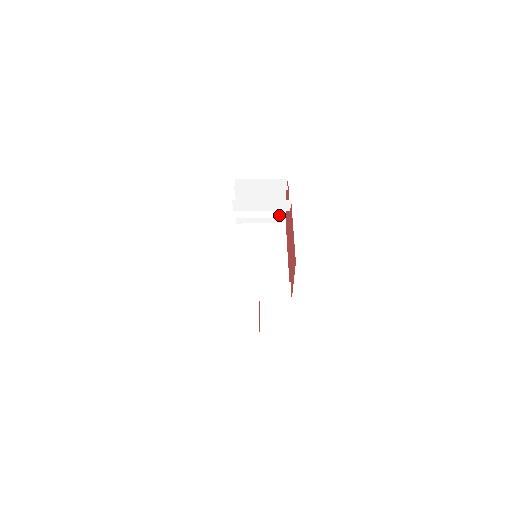
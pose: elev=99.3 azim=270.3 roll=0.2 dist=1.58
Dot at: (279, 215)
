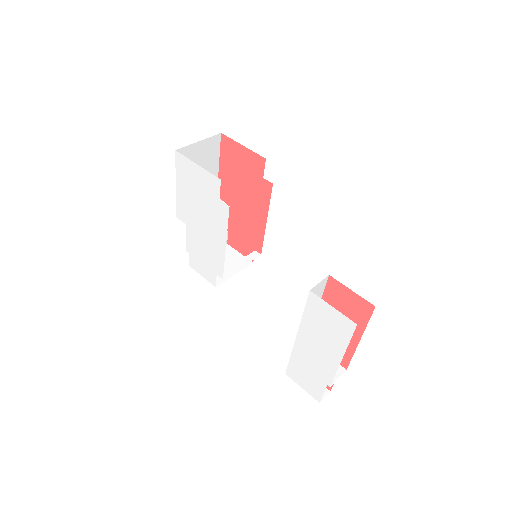
Dot at: occluded
